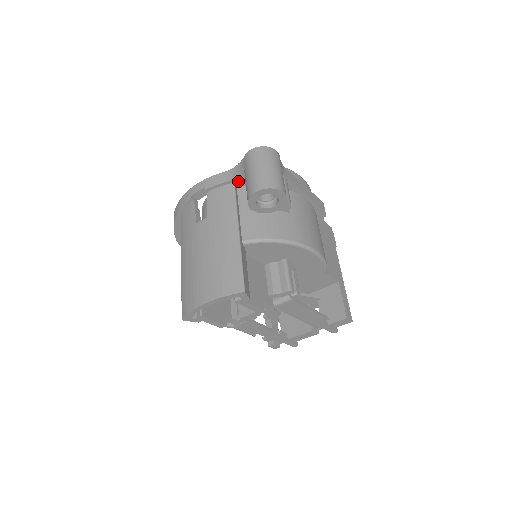
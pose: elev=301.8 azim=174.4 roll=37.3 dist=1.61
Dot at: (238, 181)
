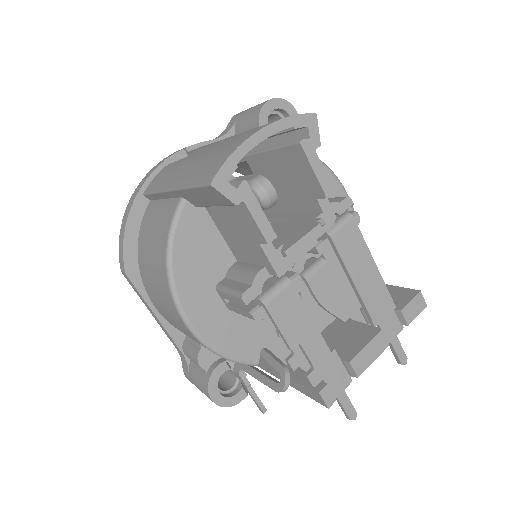
Dot at: occluded
